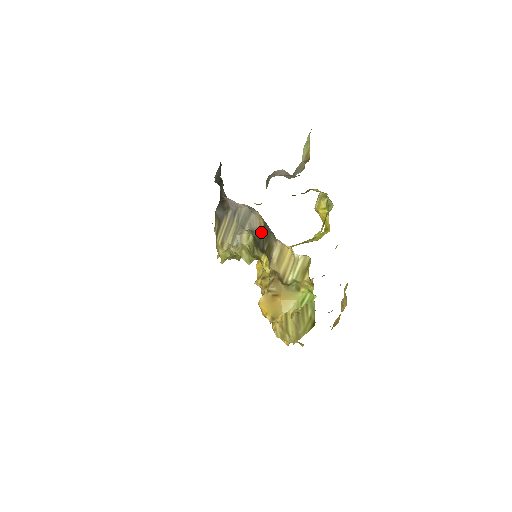
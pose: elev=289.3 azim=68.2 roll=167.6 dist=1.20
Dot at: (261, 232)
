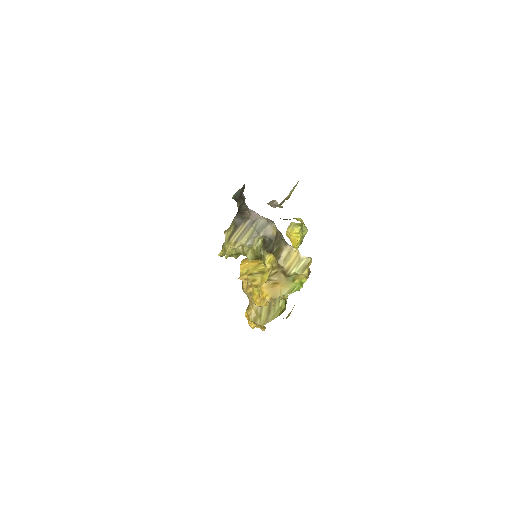
Dot at: (273, 238)
